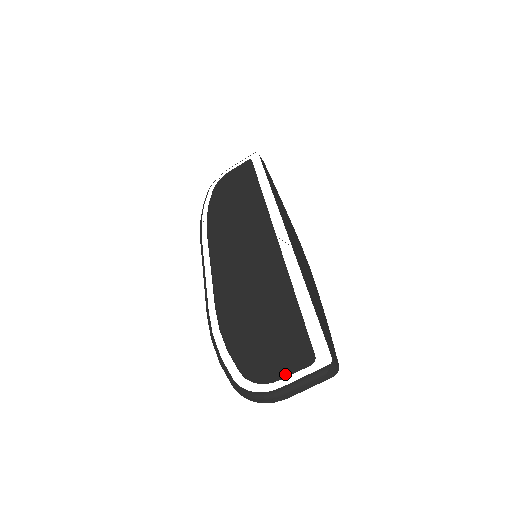
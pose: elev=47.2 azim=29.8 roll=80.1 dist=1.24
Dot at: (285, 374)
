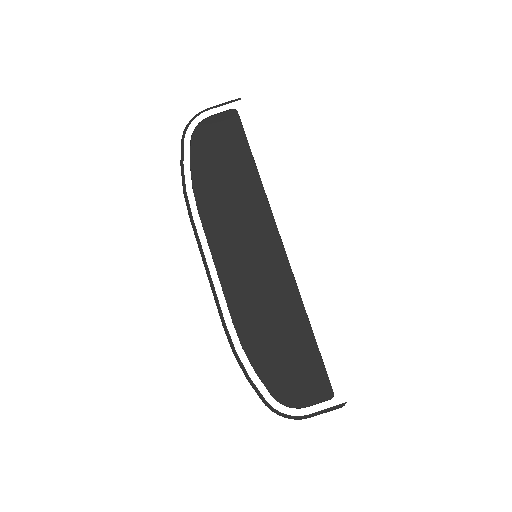
Dot at: (310, 403)
